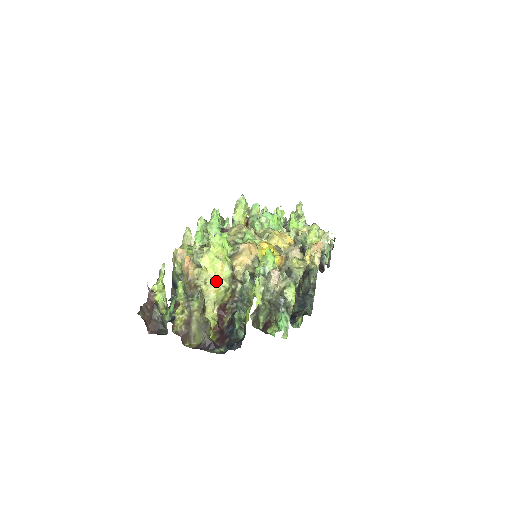
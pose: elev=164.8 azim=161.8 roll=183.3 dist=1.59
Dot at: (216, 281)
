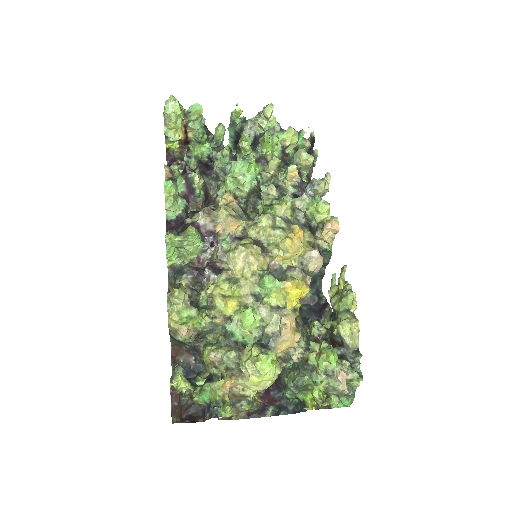
Dot at: (266, 385)
